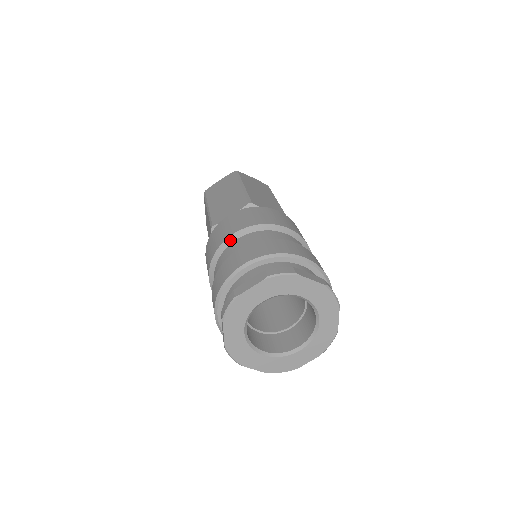
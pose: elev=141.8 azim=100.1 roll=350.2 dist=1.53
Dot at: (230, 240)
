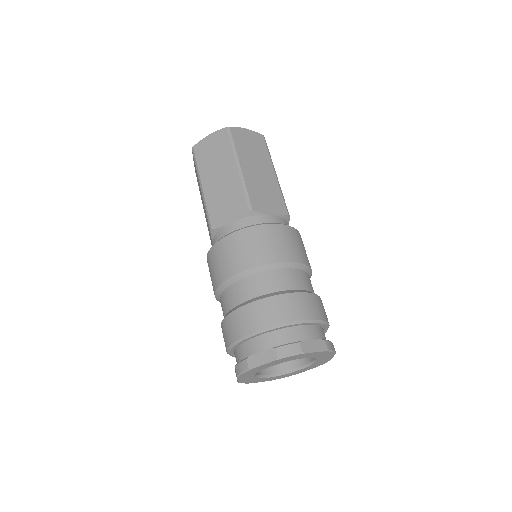
Dot at: (236, 278)
